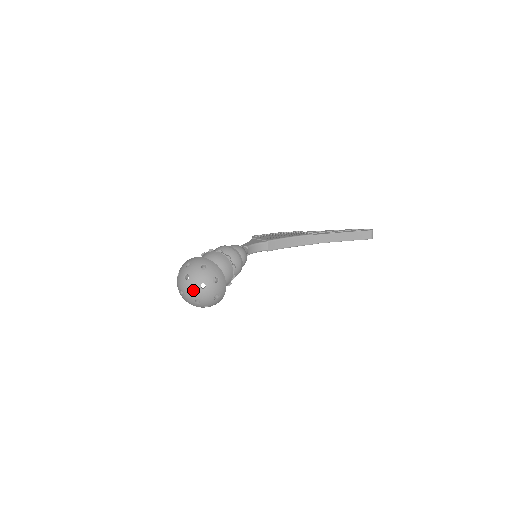
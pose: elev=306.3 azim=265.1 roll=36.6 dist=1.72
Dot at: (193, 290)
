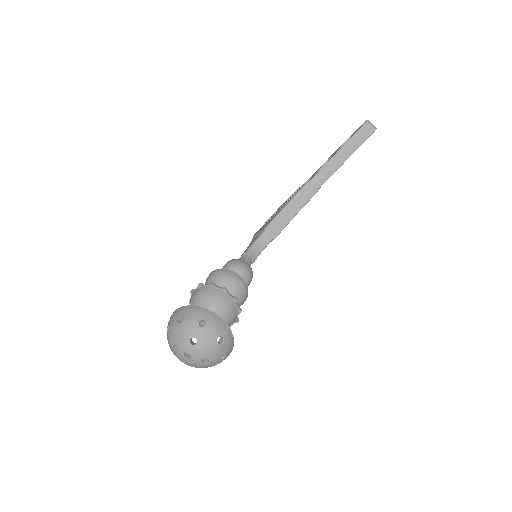
Dot at: (188, 353)
